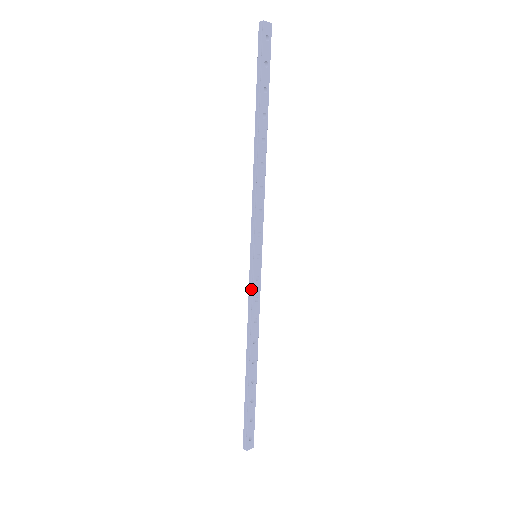
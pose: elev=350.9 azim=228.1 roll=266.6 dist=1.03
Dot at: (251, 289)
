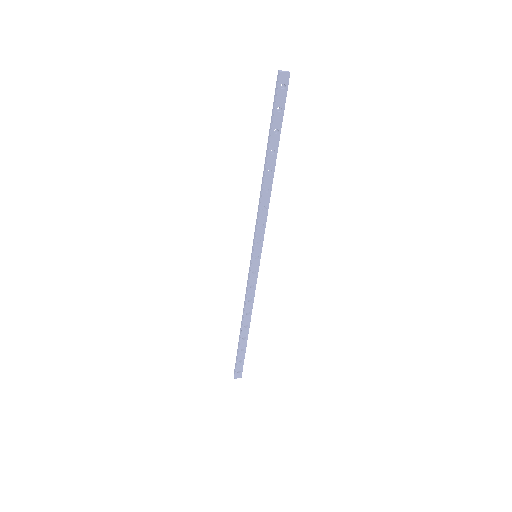
Dot at: (249, 278)
